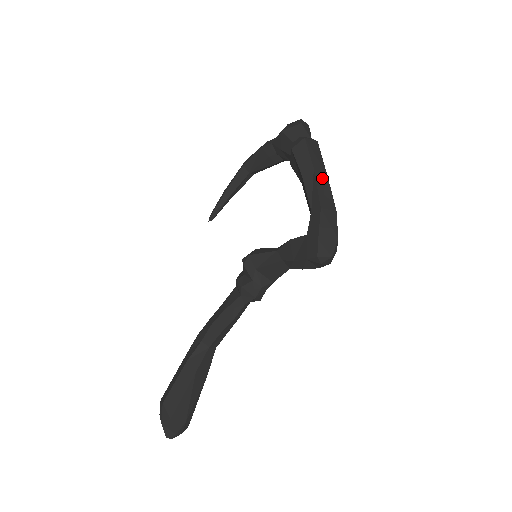
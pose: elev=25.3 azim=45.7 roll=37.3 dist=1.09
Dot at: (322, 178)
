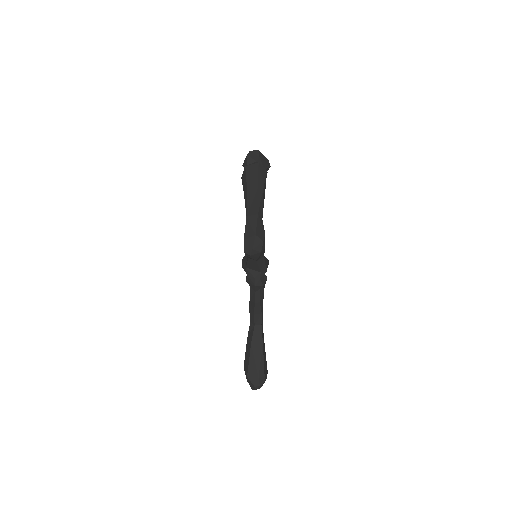
Dot at: (253, 192)
